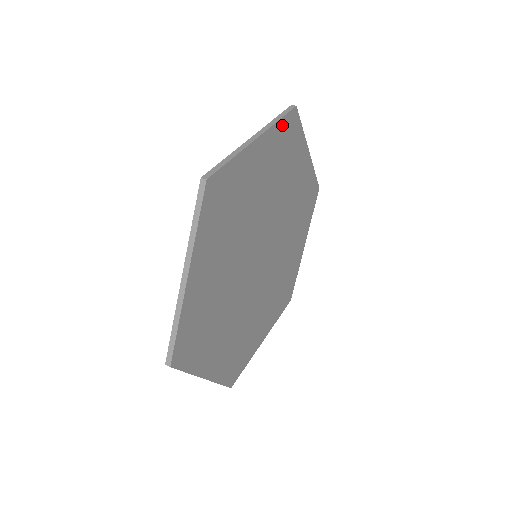
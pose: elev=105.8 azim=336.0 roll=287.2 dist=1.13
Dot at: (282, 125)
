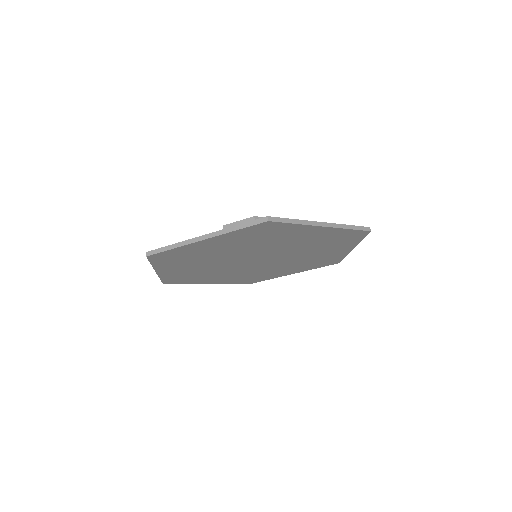
Dot at: (349, 231)
